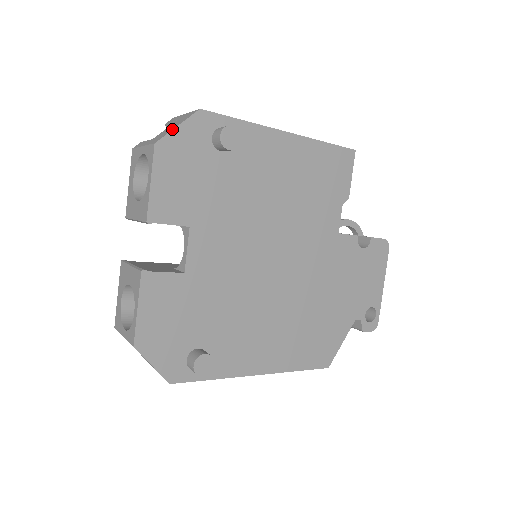
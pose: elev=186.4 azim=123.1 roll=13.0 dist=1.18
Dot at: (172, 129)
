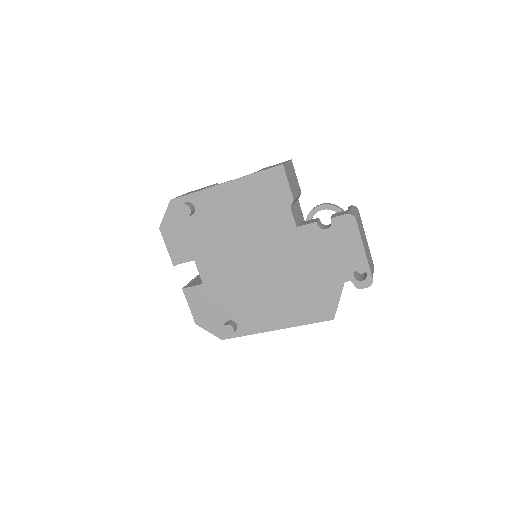
Dot at: (163, 217)
